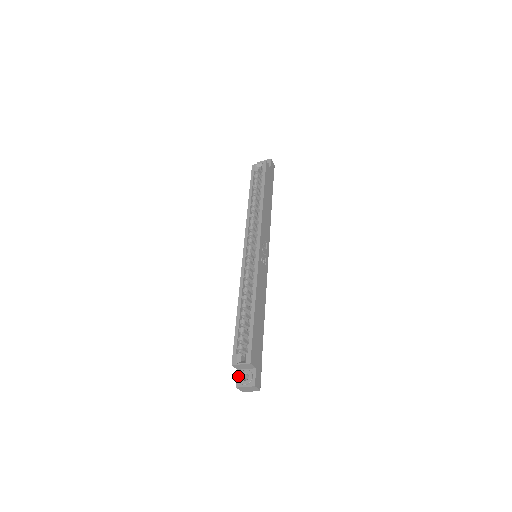
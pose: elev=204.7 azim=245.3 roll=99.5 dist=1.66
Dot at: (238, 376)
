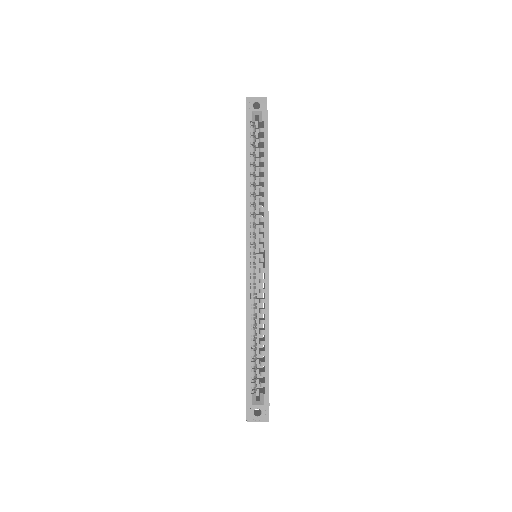
Dot at: (248, 410)
